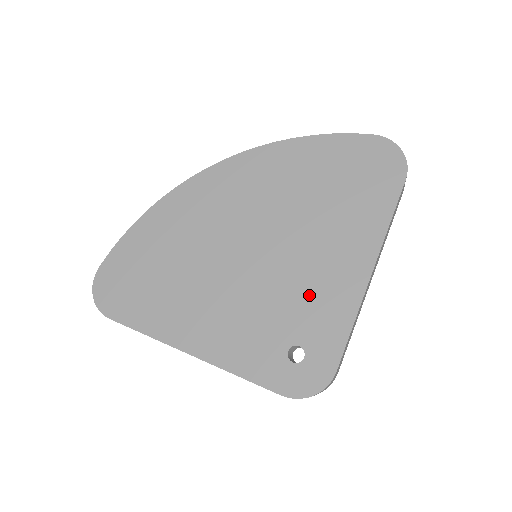
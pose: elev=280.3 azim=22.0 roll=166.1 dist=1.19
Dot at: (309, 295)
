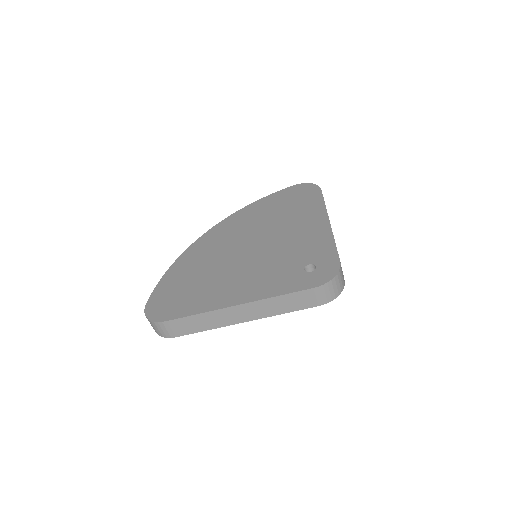
Dot at: (300, 245)
